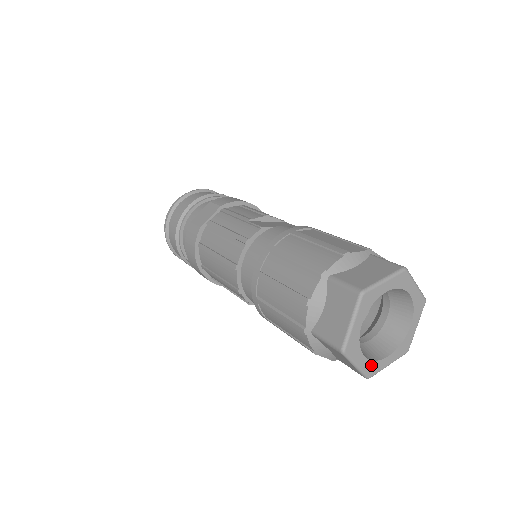
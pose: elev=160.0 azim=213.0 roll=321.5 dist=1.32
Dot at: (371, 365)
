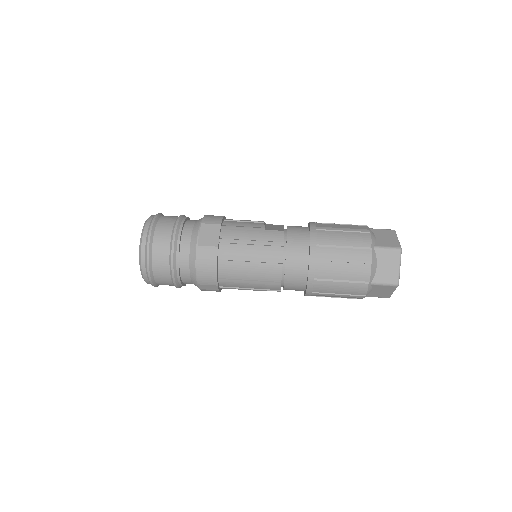
Dot at: occluded
